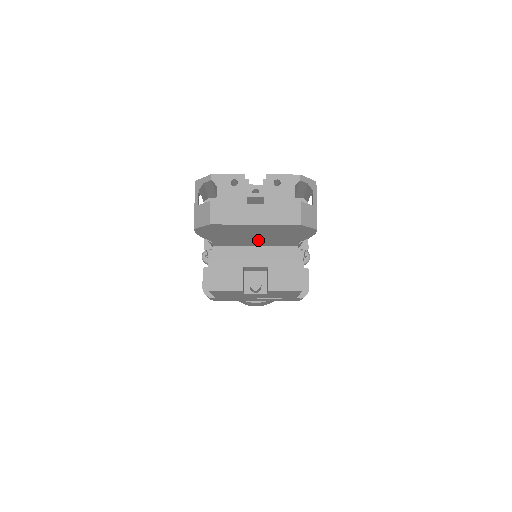
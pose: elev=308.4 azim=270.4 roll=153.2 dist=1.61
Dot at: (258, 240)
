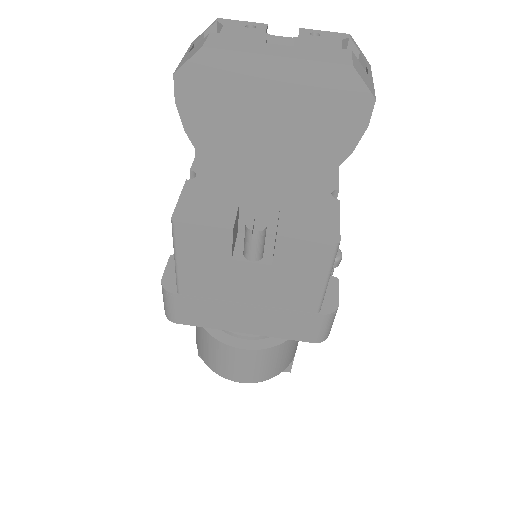
Dot at: (271, 153)
